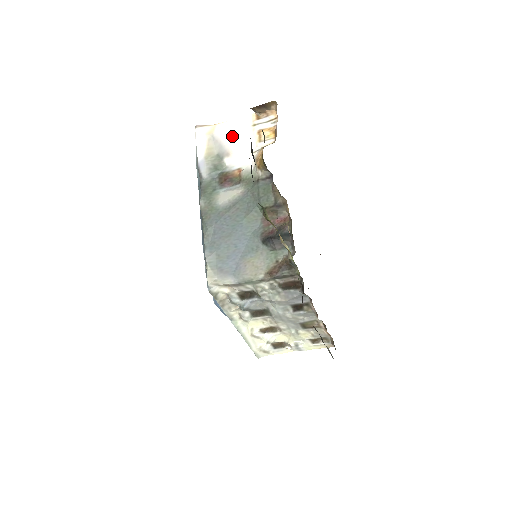
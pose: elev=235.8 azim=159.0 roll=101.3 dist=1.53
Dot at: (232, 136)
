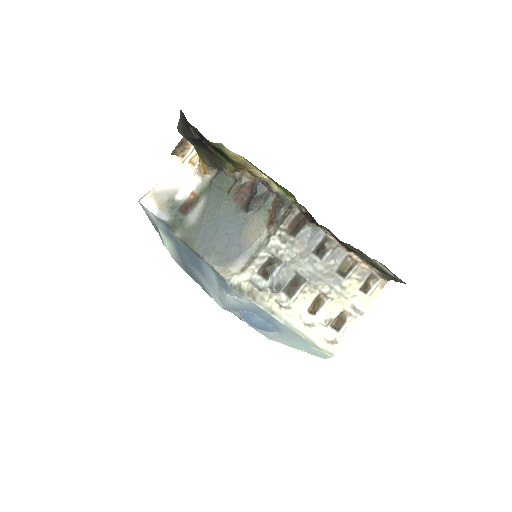
Dot at: (171, 181)
